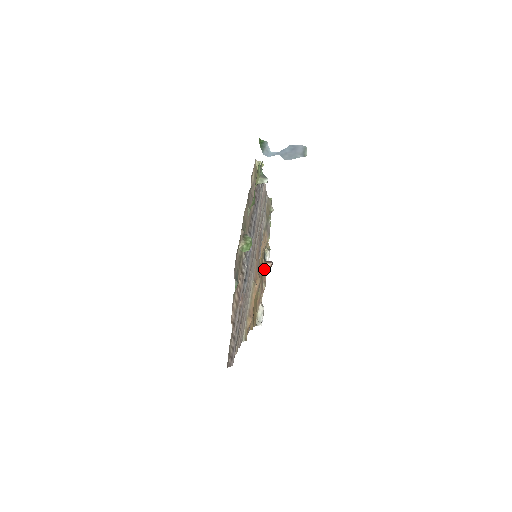
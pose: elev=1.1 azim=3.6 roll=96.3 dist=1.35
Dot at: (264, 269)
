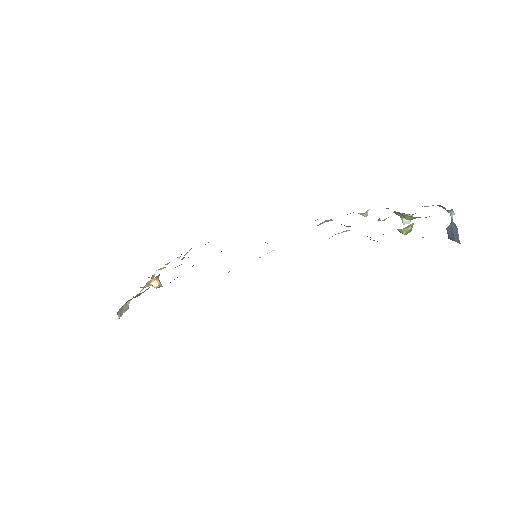
Dot at: (149, 282)
